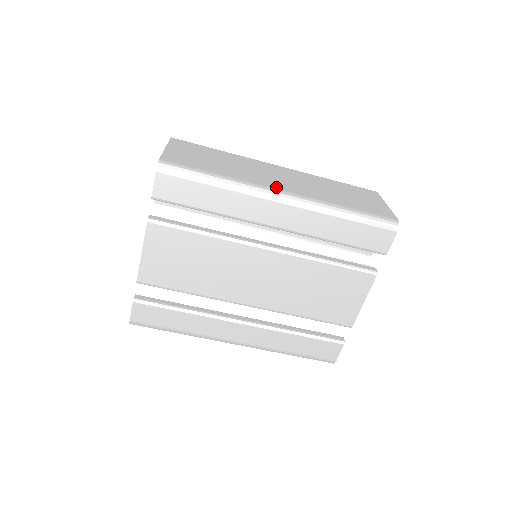
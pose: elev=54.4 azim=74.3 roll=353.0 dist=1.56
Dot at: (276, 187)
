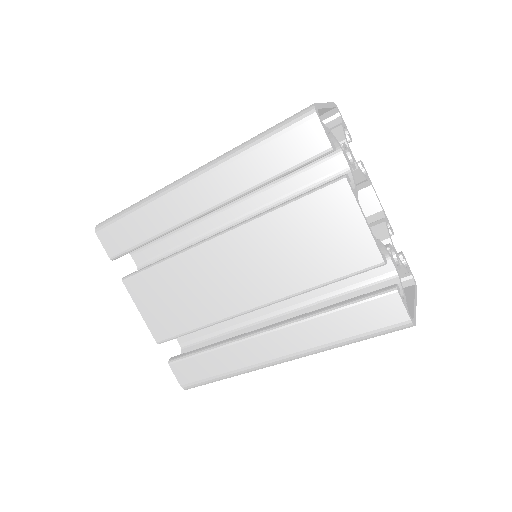
Dot at: occluded
